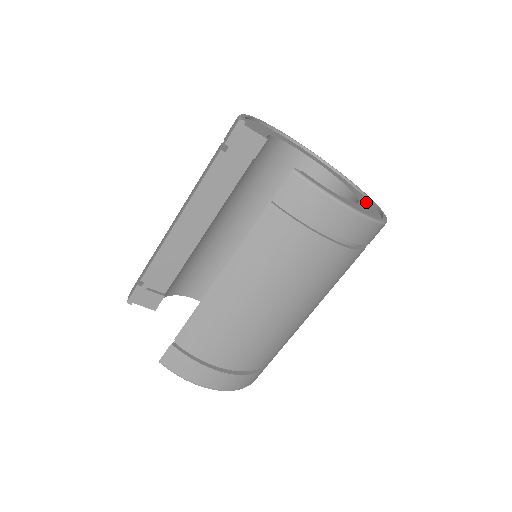
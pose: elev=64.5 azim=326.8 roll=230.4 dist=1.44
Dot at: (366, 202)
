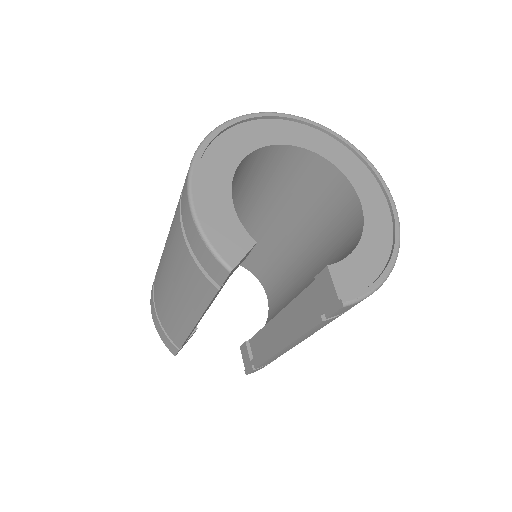
Dot at: (348, 162)
